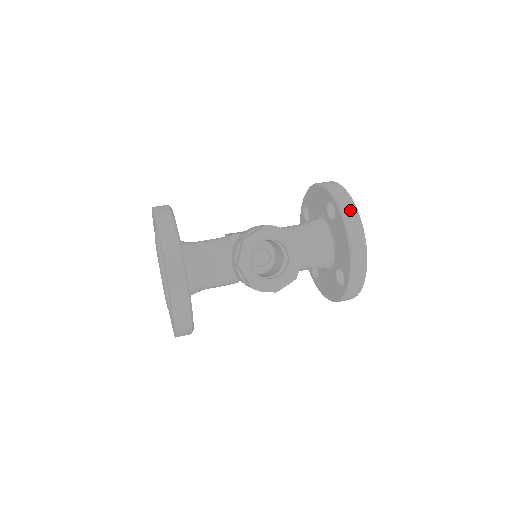
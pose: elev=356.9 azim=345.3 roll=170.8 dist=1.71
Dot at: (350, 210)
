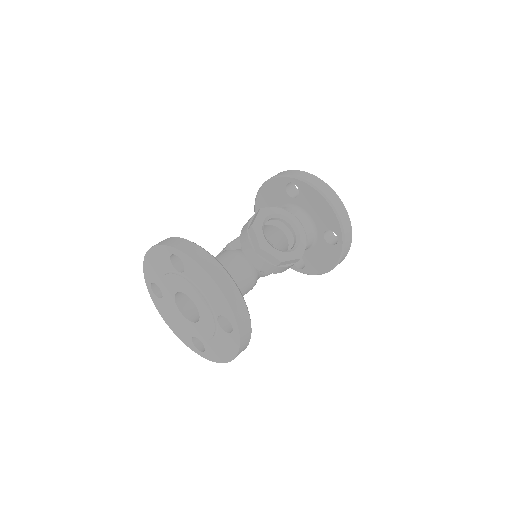
Dot at: (309, 177)
